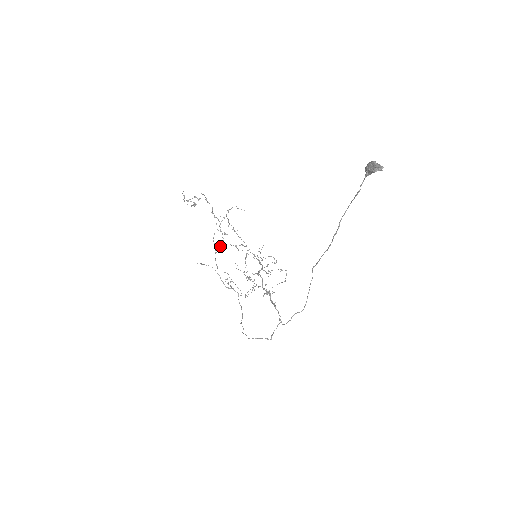
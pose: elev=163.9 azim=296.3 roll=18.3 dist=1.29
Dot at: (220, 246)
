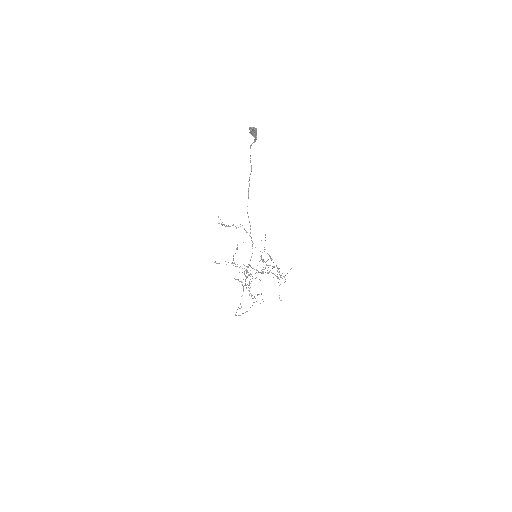
Dot at: occluded
